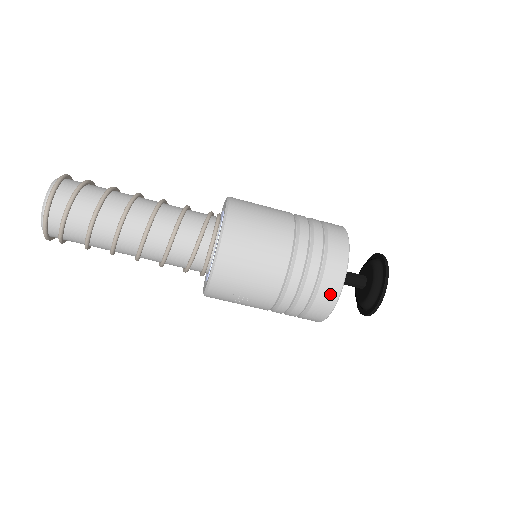
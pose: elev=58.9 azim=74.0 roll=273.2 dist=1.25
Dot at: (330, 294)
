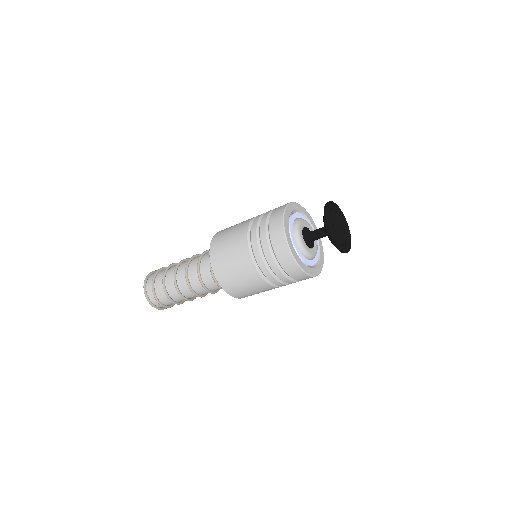
Dot at: (296, 272)
